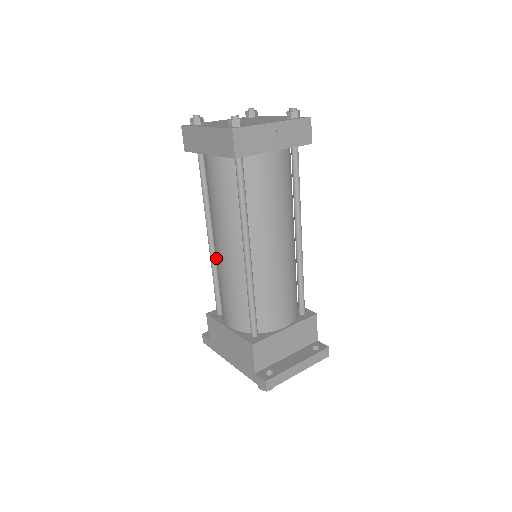
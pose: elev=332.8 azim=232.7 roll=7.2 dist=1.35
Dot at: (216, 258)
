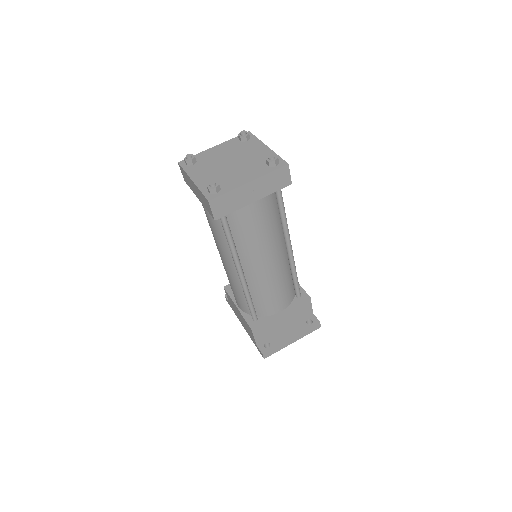
Dot at: occluded
